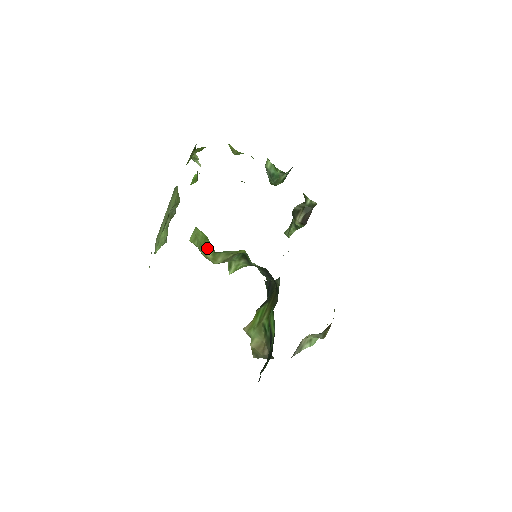
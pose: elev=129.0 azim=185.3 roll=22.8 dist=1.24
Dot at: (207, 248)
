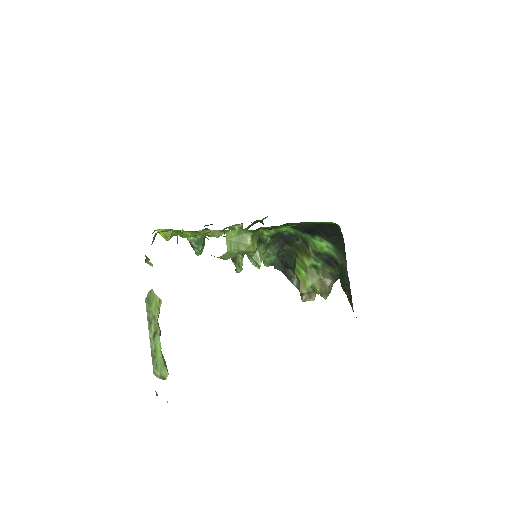
Dot at: (244, 239)
